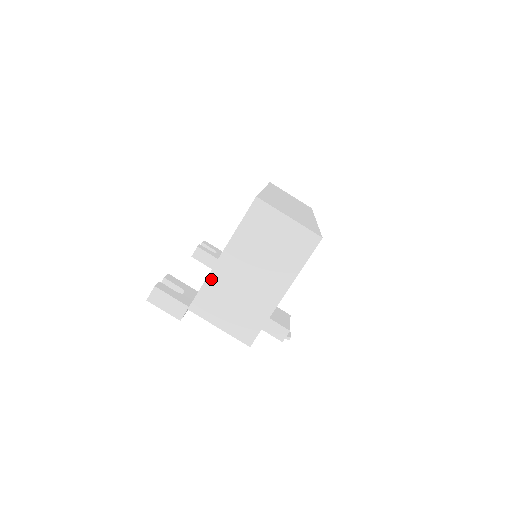
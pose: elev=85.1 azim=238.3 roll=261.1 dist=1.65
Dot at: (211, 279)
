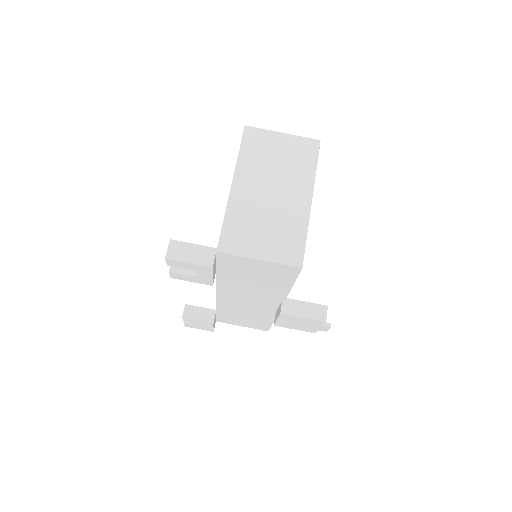
Dot at: (230, 211)
